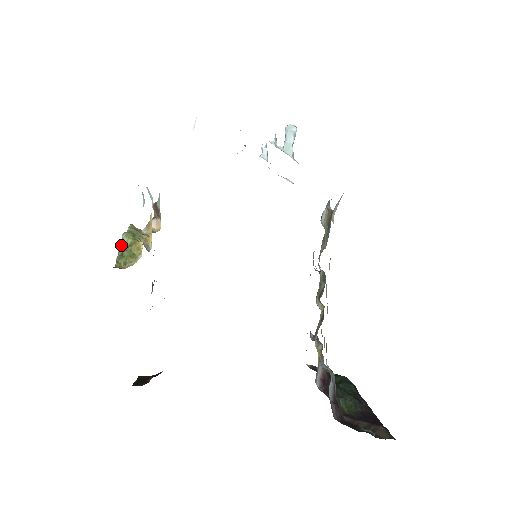
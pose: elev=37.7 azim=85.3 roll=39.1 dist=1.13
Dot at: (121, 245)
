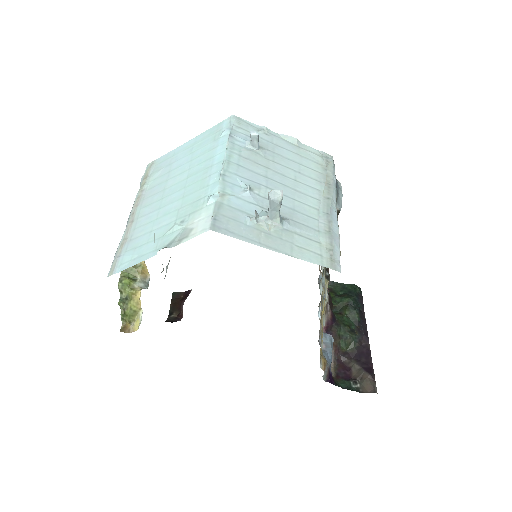
Dot at: (120, 303)
